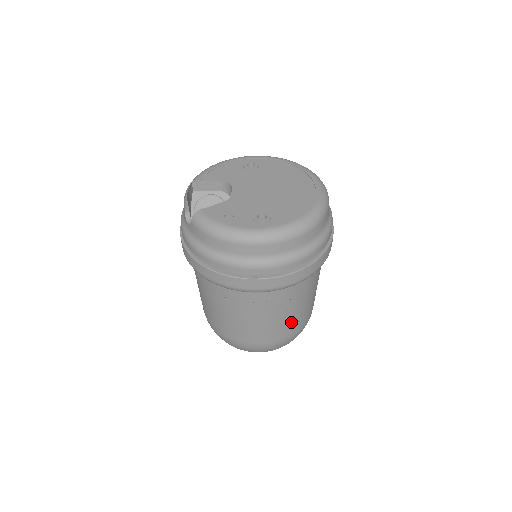
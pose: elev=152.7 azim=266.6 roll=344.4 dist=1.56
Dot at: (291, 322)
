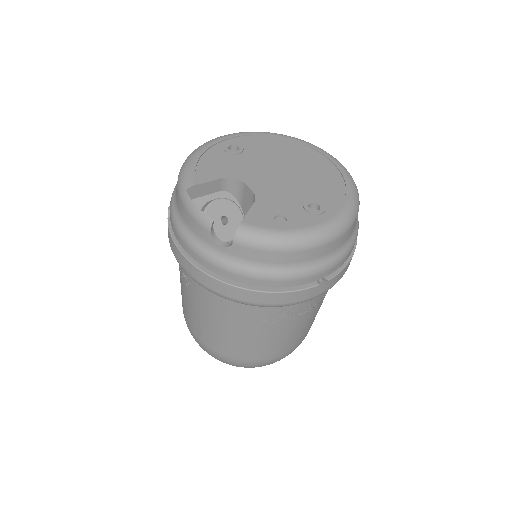
Dot at: occluded
